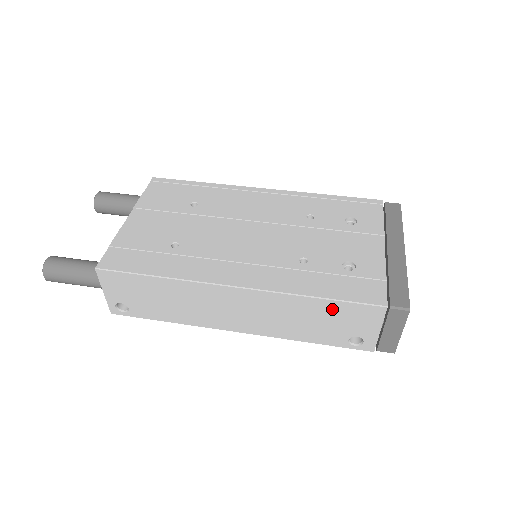
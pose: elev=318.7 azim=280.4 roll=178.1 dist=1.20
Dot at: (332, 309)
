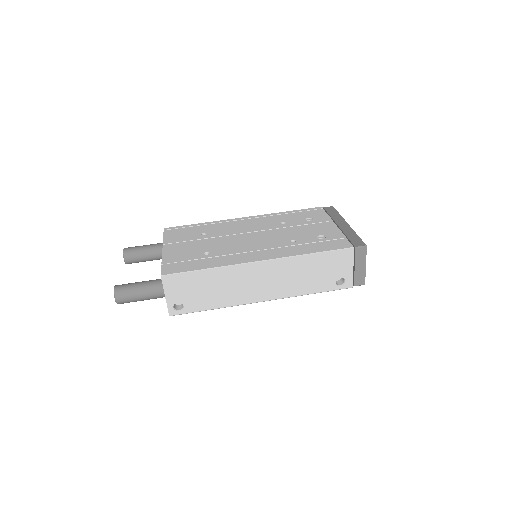
Dot at: (322, 260)
